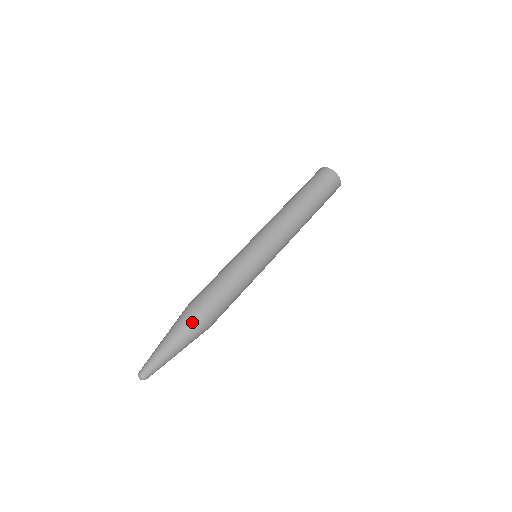
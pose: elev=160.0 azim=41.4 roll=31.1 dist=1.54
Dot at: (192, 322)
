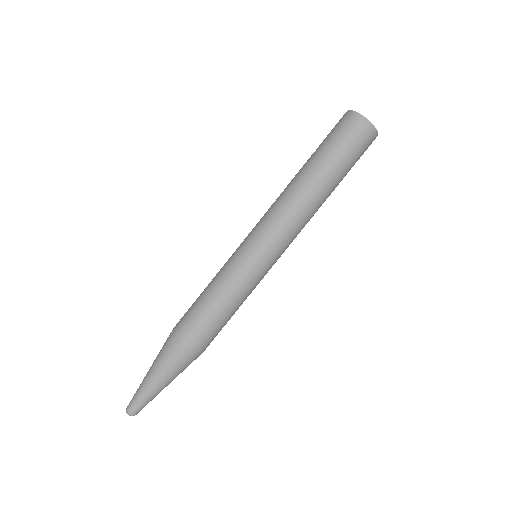
Dot at: (167, 343)
